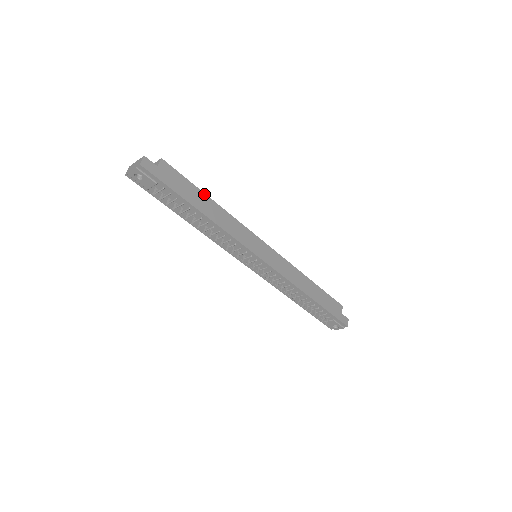
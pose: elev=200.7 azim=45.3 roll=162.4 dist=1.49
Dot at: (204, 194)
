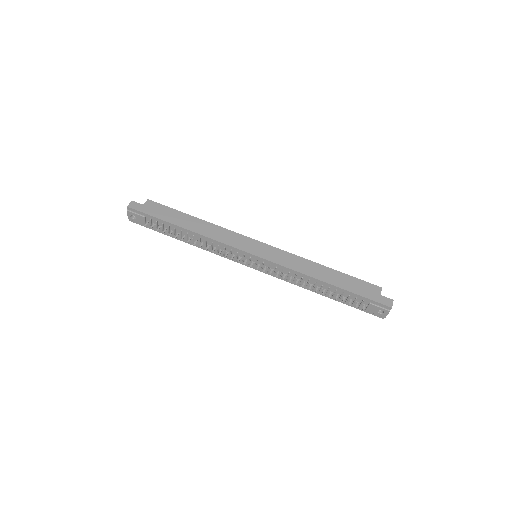
Dot at: (188, 215)
